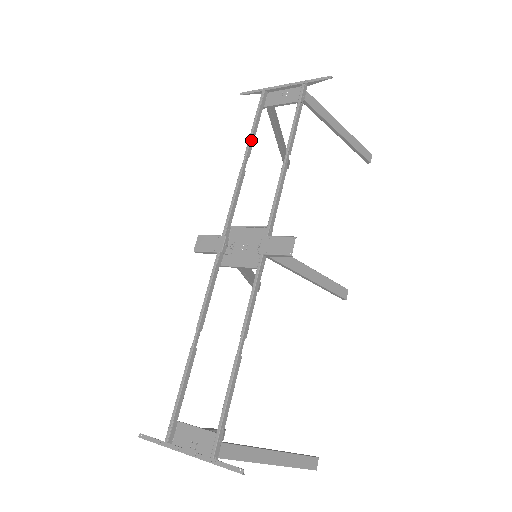
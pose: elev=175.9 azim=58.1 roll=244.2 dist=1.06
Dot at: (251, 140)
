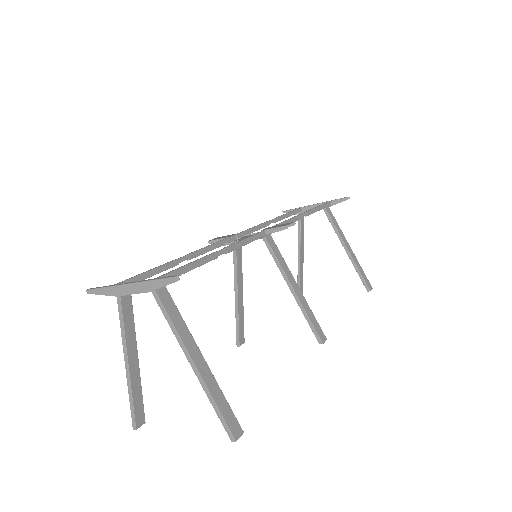
Dot at: (281, 217)
